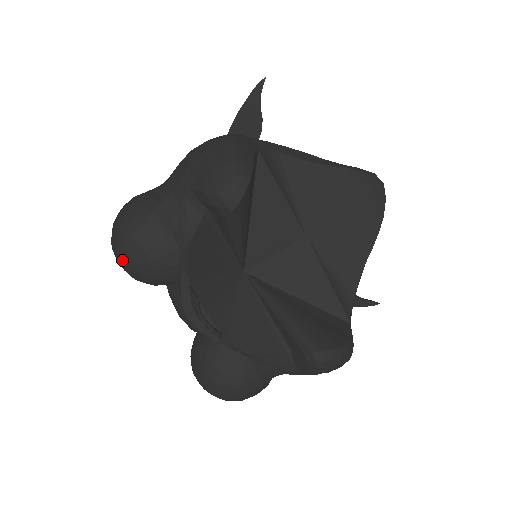
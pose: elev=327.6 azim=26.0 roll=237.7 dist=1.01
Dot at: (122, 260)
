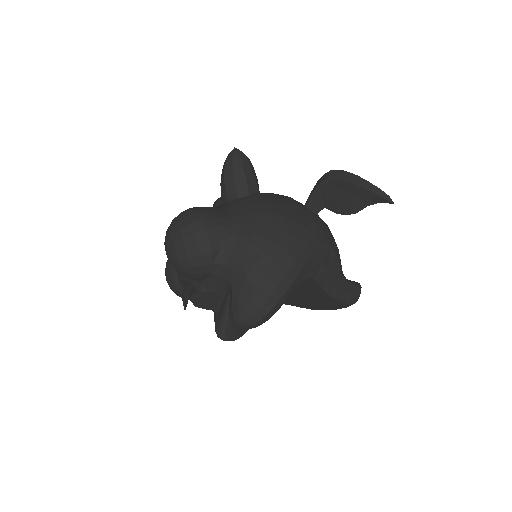
Dot at: (166, 252)
